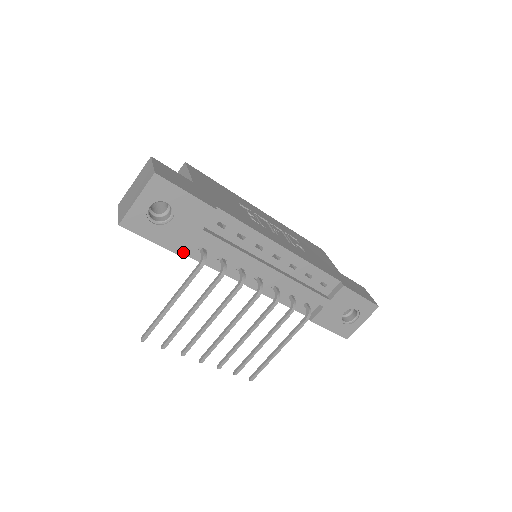
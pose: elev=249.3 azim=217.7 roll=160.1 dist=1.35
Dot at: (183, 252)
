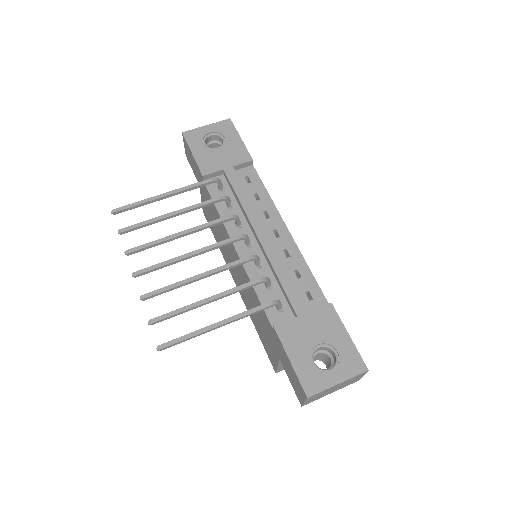
Dot at: (206, 174)
